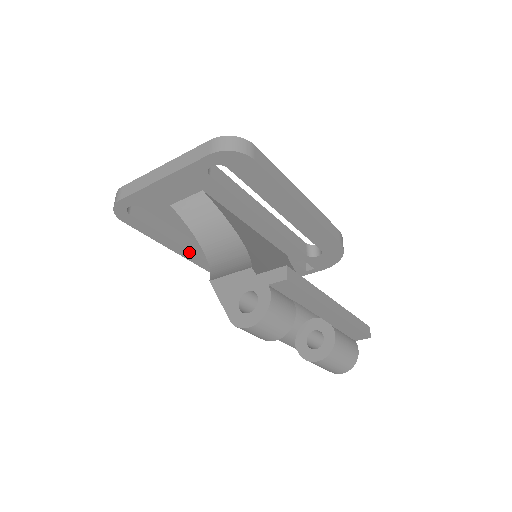
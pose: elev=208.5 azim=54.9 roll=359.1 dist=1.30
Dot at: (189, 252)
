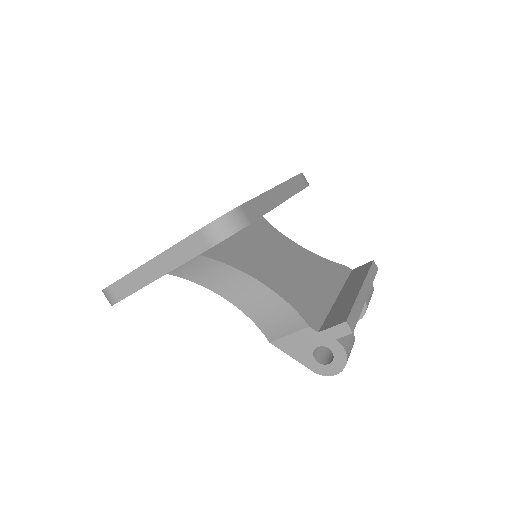
Dot at: occluded
